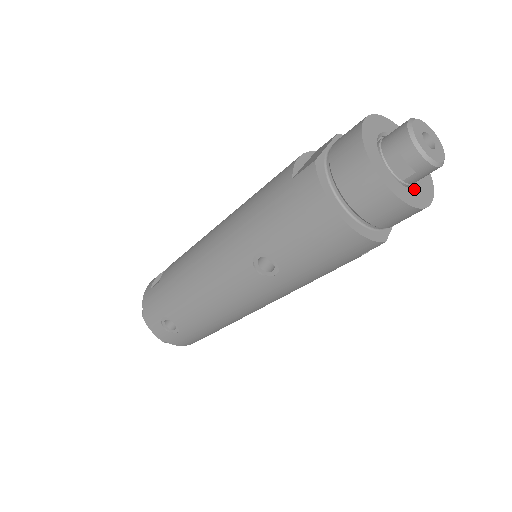
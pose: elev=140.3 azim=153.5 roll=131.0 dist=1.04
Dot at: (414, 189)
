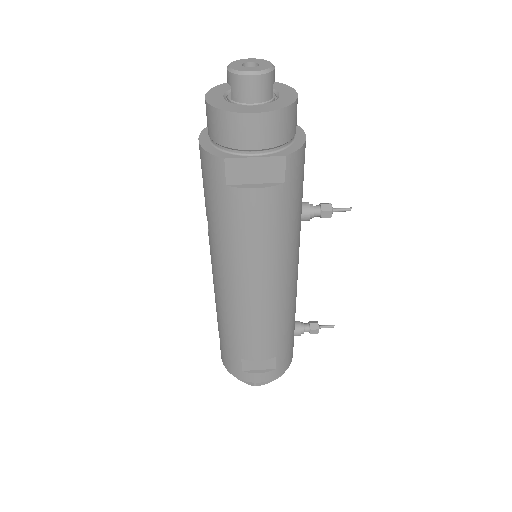
Dot at: (239, 105)
